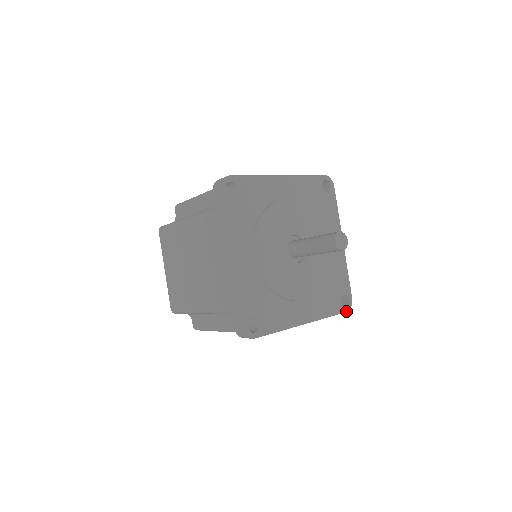
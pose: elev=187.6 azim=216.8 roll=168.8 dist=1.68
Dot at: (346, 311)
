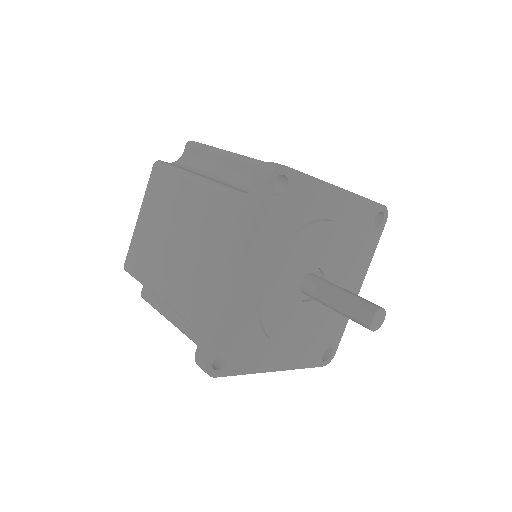
Dot at: (323, 365)
